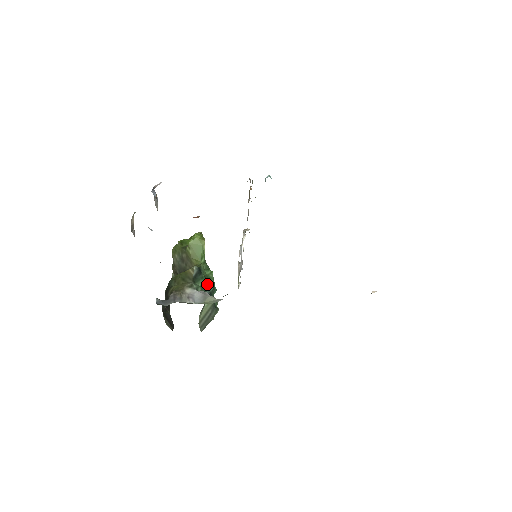
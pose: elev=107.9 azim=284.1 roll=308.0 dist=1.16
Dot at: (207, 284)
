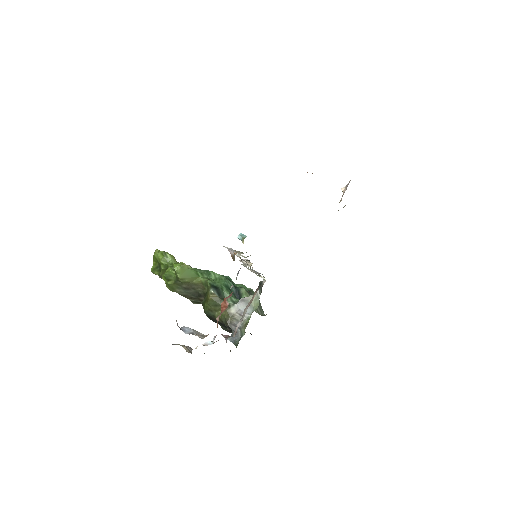
Dot at: (227, 286)
